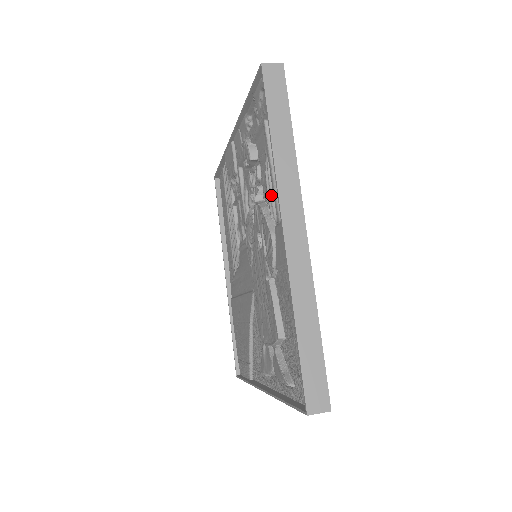
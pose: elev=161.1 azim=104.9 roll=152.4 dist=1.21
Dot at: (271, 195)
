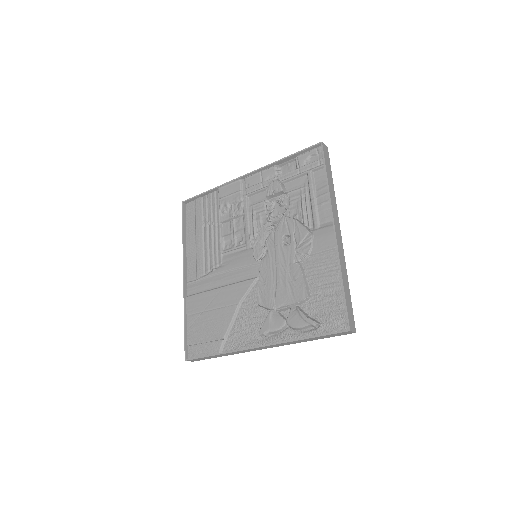
Dot at: (308, 213)
